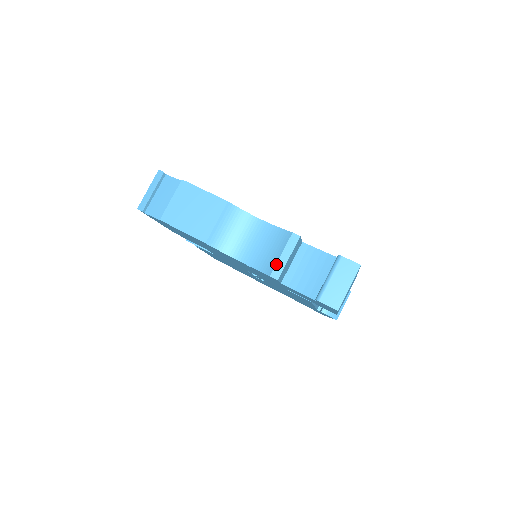
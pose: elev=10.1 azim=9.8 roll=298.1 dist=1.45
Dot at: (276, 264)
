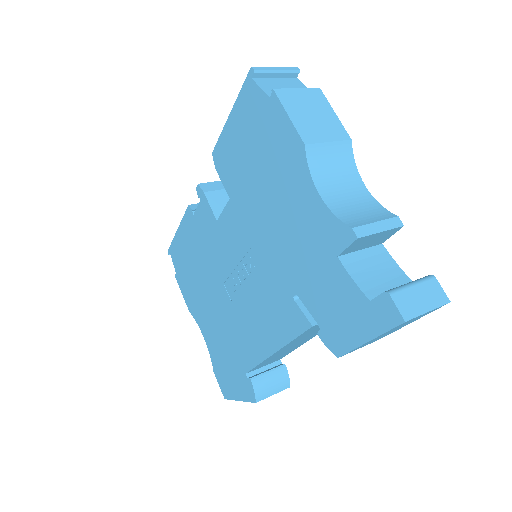
Dot at: (365, 224)
